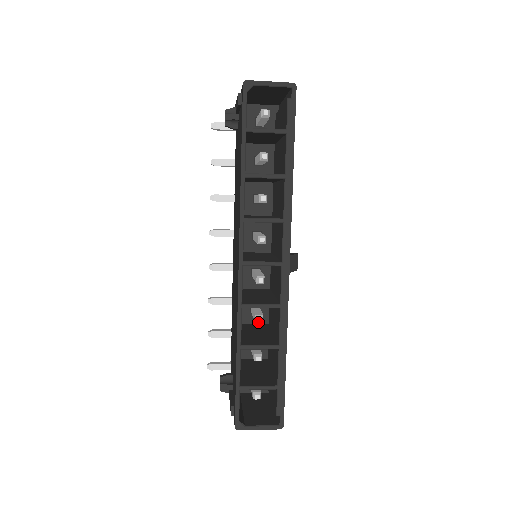
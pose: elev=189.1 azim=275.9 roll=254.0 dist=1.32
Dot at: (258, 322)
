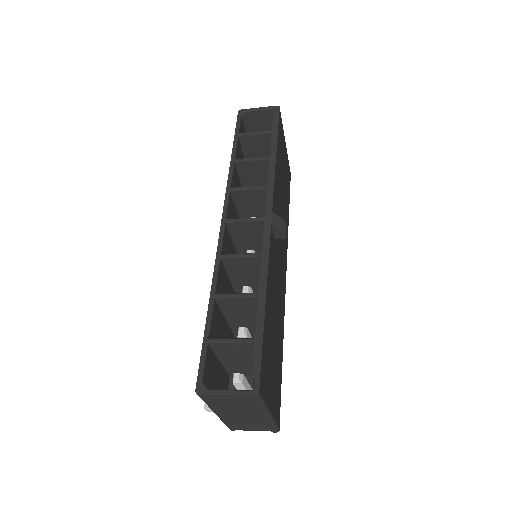
Dot at: (243, 290)
